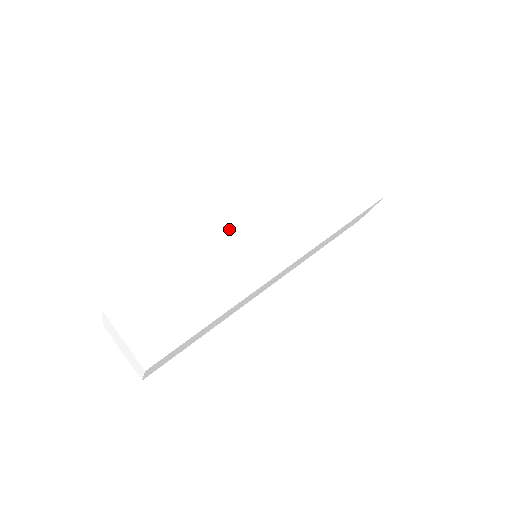
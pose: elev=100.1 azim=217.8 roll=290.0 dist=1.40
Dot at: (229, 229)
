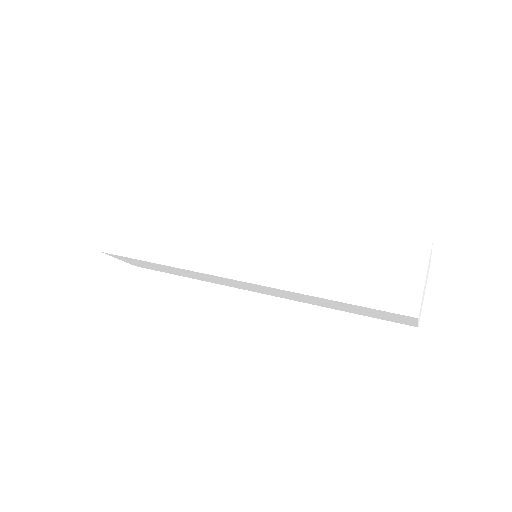
Dot at: (234, 212)
